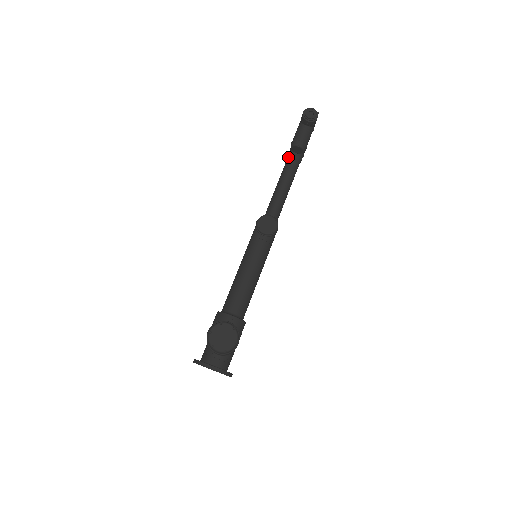
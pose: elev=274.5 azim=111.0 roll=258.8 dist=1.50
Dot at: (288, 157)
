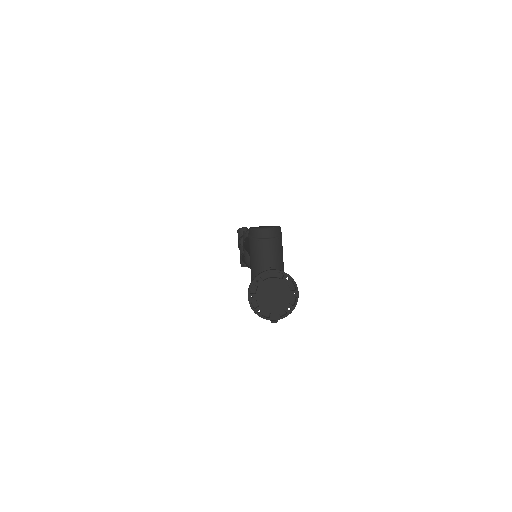
Dot at: occluded
